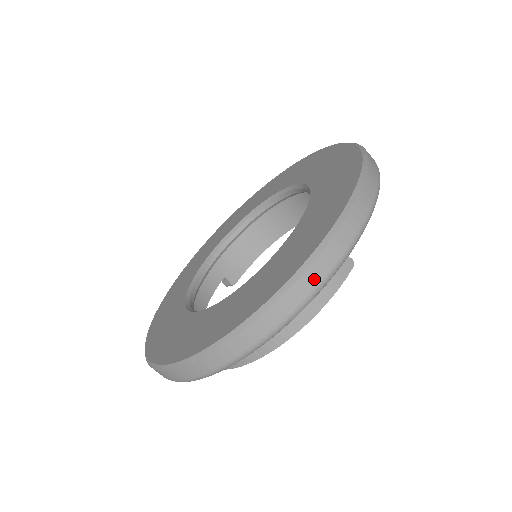
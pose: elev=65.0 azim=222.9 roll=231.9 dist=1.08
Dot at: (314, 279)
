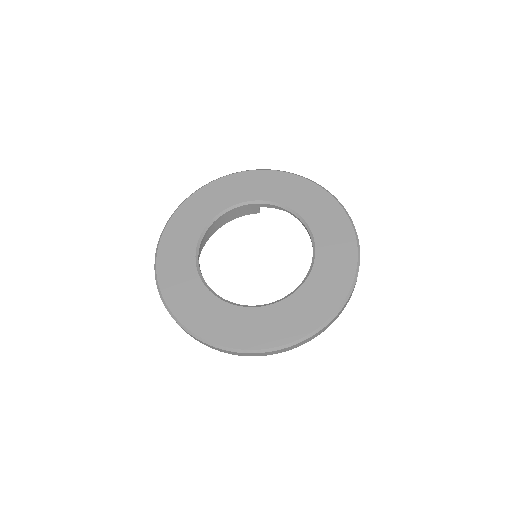
Dot at: occluded
